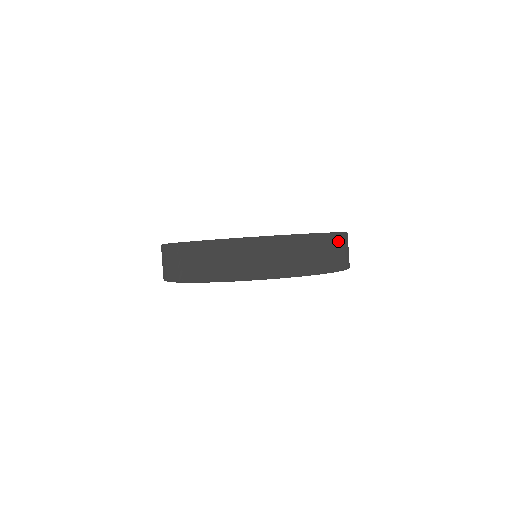
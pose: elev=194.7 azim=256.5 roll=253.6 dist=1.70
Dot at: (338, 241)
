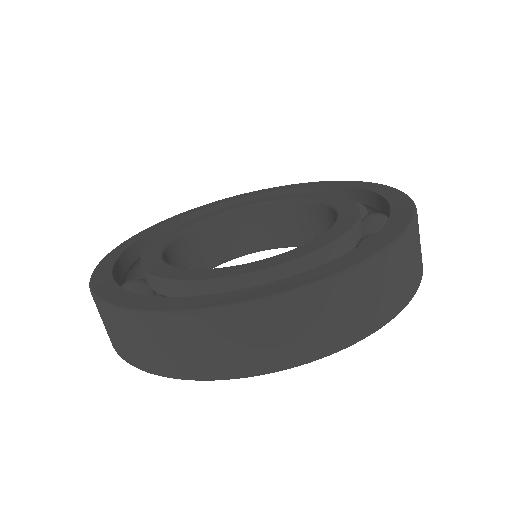
Dot at: (395, 259)
